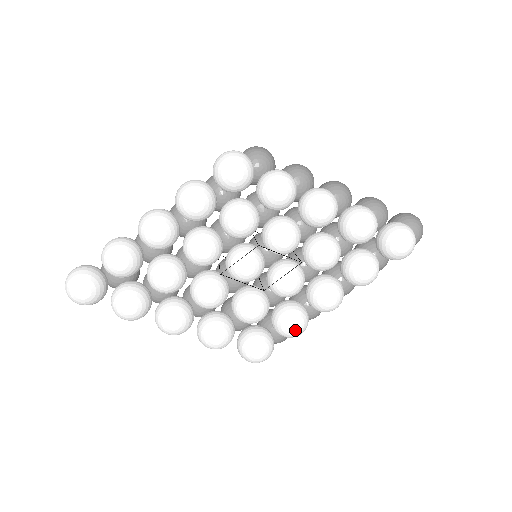
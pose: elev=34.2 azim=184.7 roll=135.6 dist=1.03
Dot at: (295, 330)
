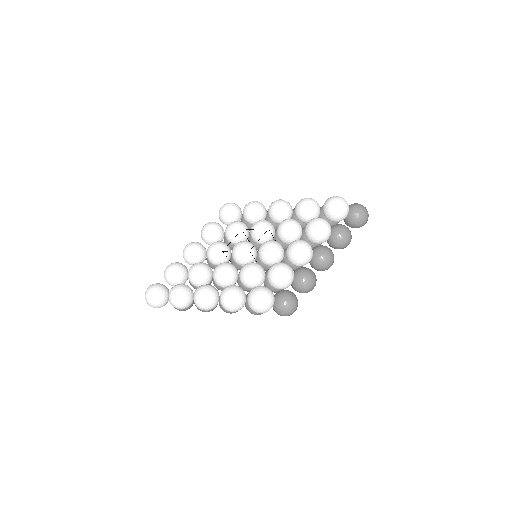
Dot at: (279, 272)
